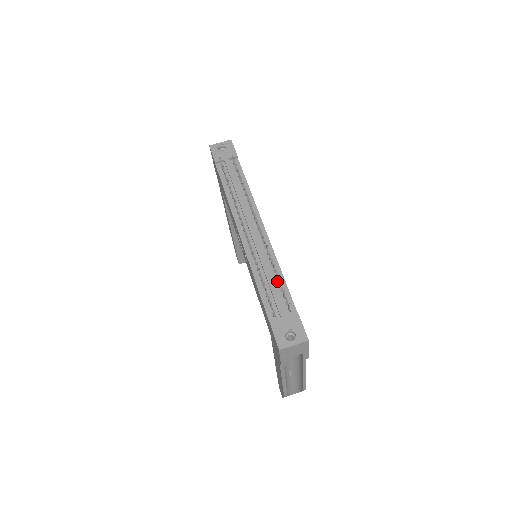
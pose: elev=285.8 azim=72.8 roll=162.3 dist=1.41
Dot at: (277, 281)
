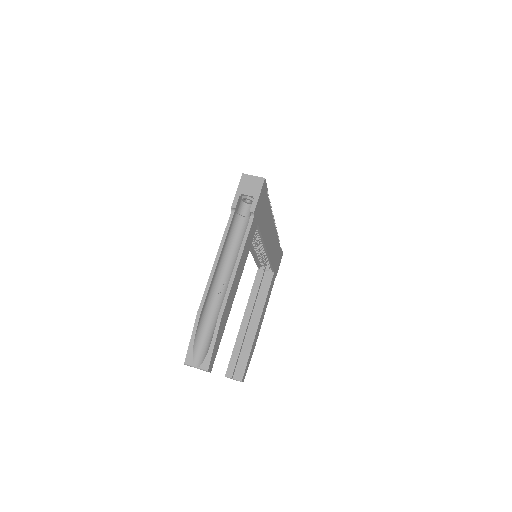
Dot at: occluded
